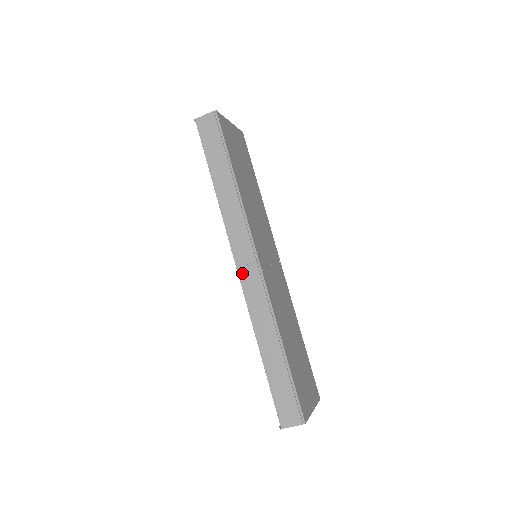
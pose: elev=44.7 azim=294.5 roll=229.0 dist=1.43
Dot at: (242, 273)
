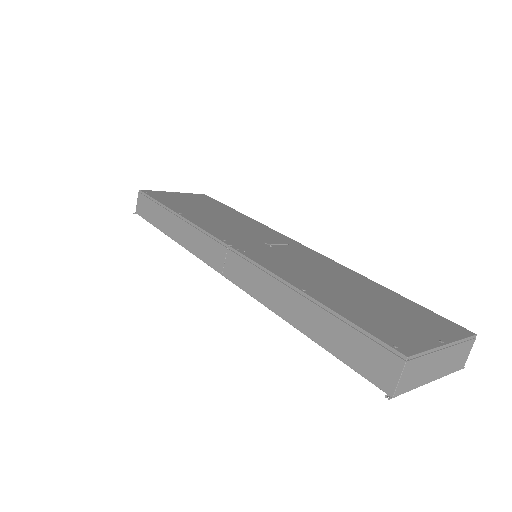
Dot at: (227, 273)
